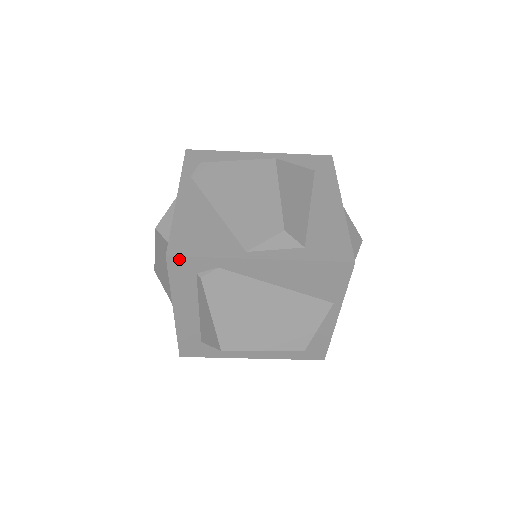
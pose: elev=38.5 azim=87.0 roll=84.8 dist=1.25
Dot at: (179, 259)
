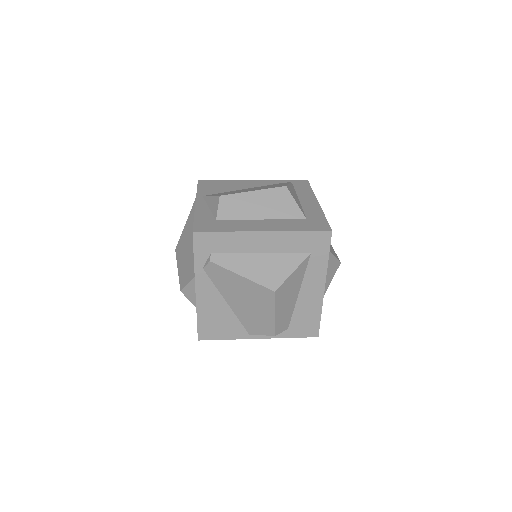
Dot at: (206, 338)
